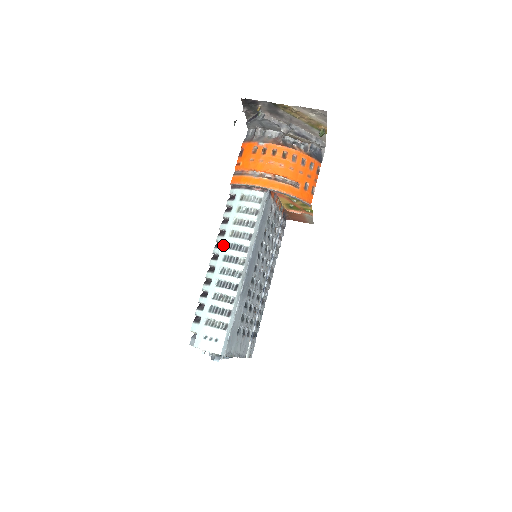
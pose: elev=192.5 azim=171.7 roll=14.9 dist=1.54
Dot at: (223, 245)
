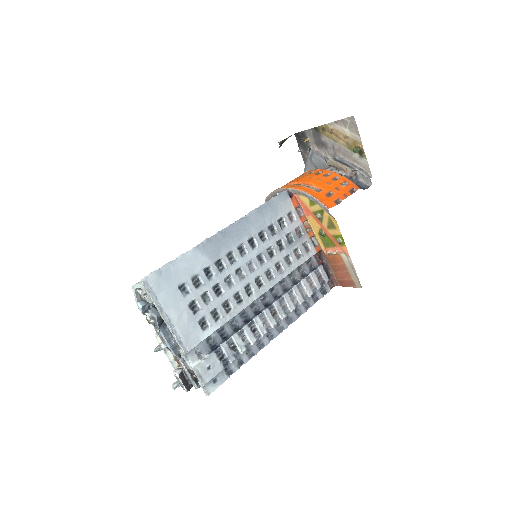
Dot at: occluded
